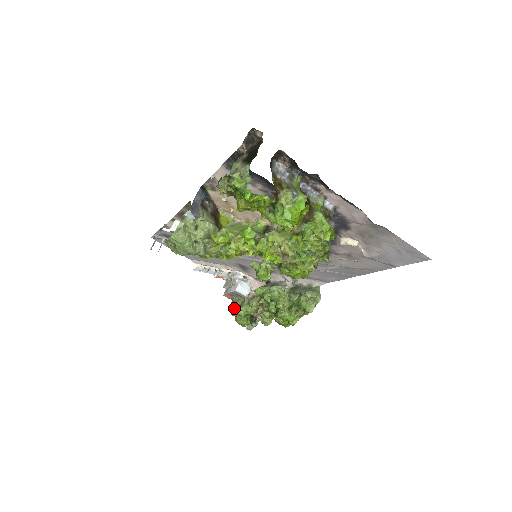
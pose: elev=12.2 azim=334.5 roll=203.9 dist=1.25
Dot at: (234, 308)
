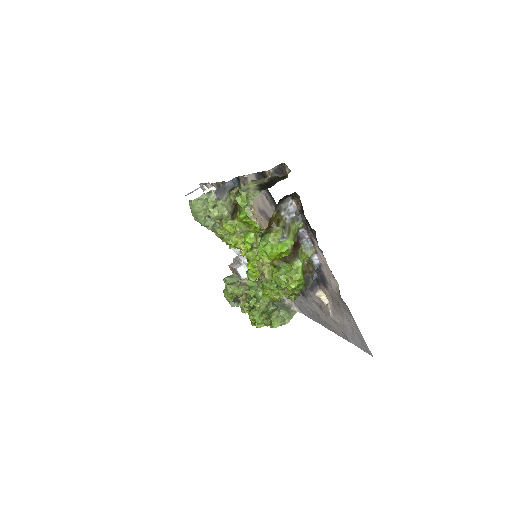
Dot at: (228, 281)
